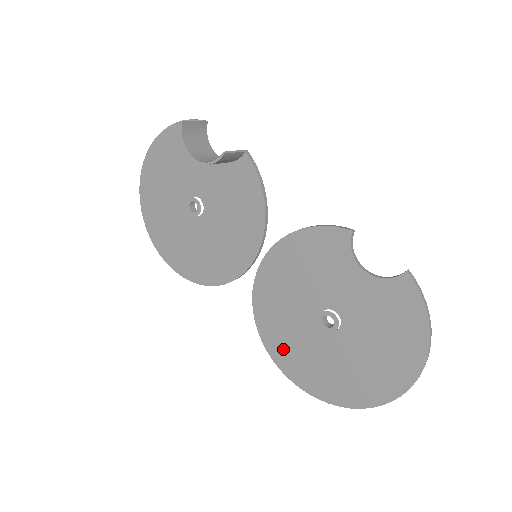
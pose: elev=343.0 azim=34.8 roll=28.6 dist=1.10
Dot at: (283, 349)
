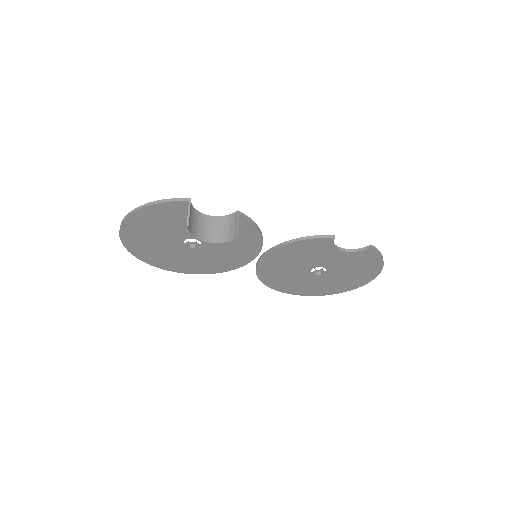
Dot at: (284, 286)
